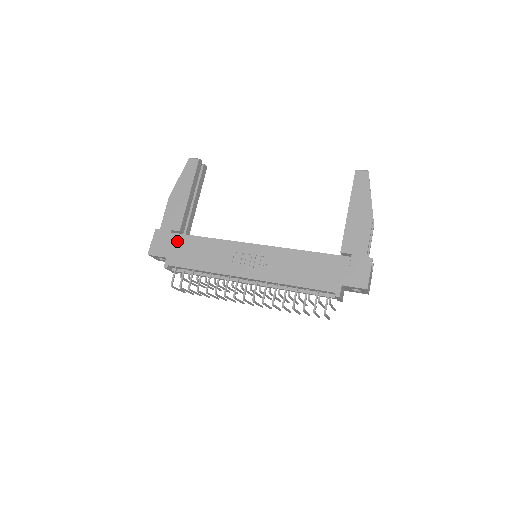
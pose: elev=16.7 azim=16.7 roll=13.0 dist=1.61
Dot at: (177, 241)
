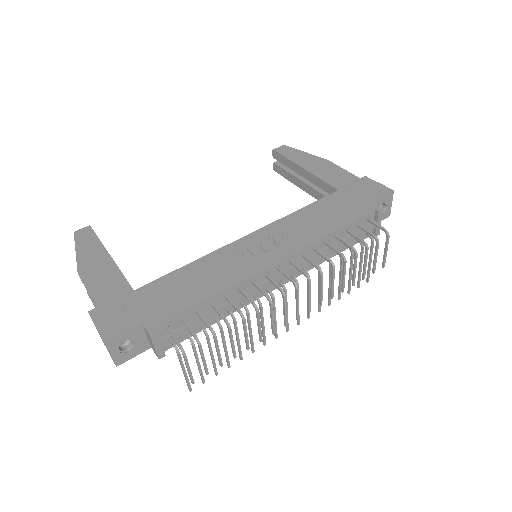
Dot at: (140, 297)
